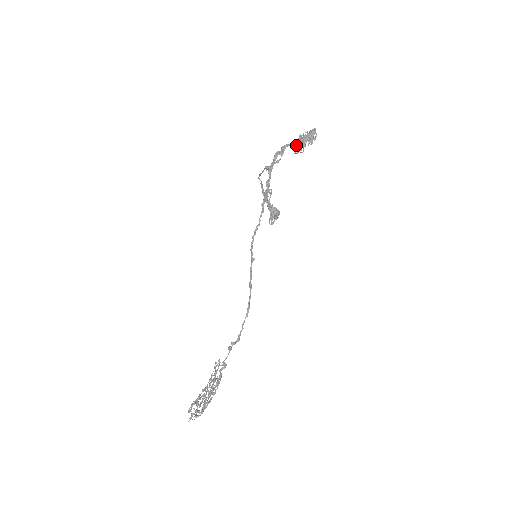
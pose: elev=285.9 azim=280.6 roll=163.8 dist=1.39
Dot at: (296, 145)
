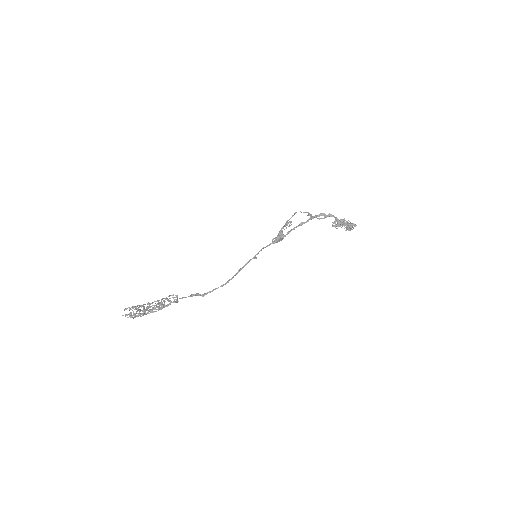
Dot at: (337, 221)
